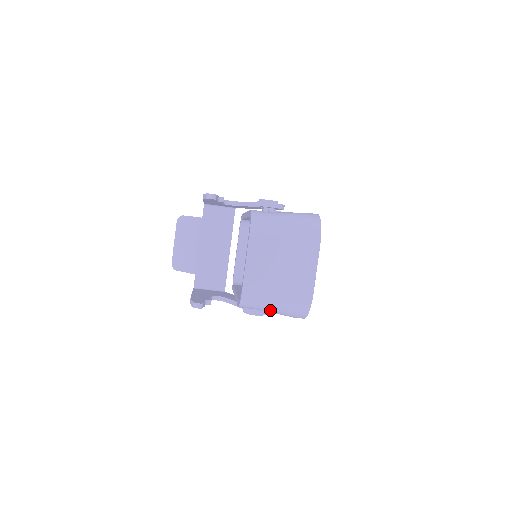
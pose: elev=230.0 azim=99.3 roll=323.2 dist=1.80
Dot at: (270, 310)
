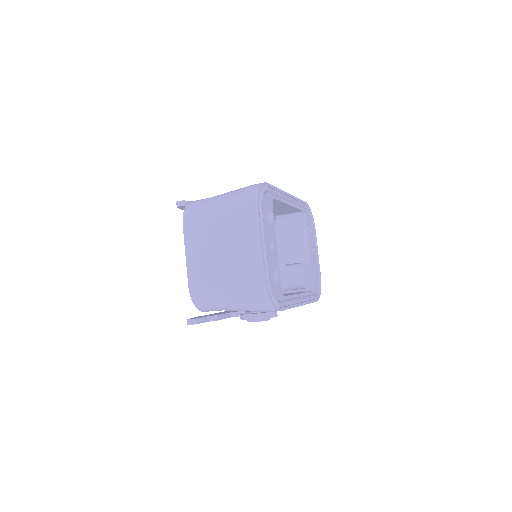
Dot at: (231, 307)
